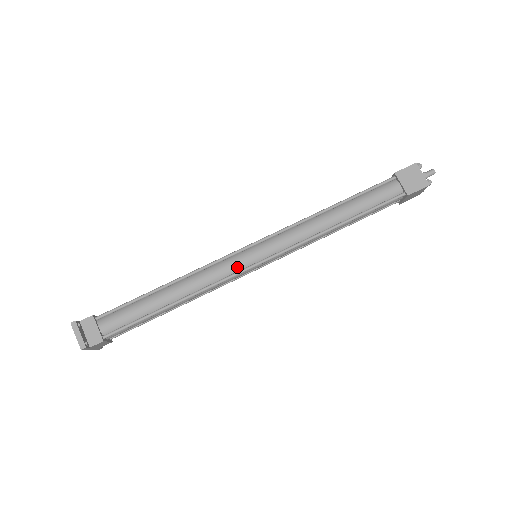
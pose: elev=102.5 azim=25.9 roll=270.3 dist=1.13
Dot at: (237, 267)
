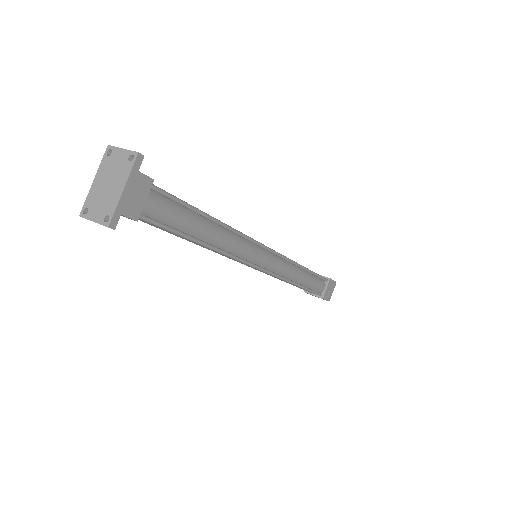
Dot at: occluded
